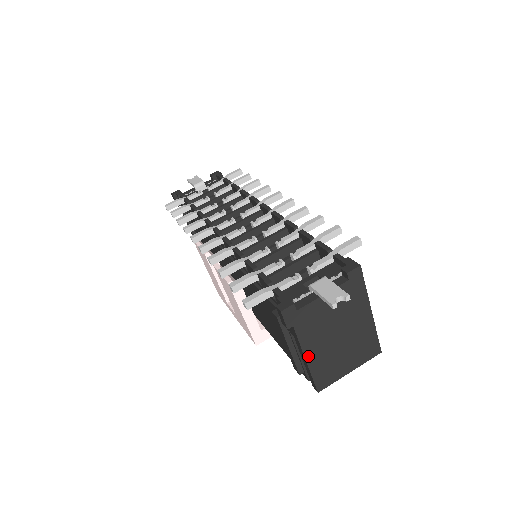
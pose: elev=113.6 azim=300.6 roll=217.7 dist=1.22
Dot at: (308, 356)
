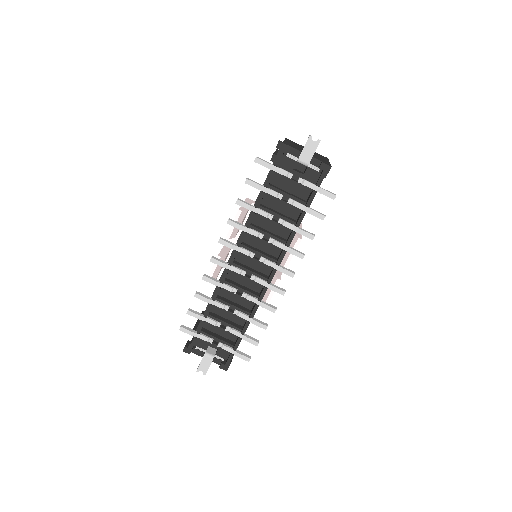
Dot at: occluded
